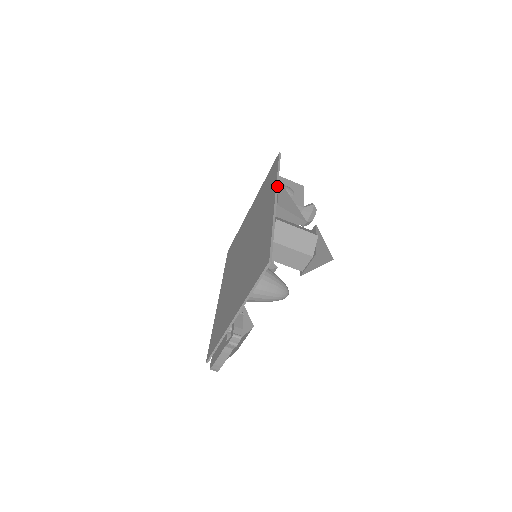
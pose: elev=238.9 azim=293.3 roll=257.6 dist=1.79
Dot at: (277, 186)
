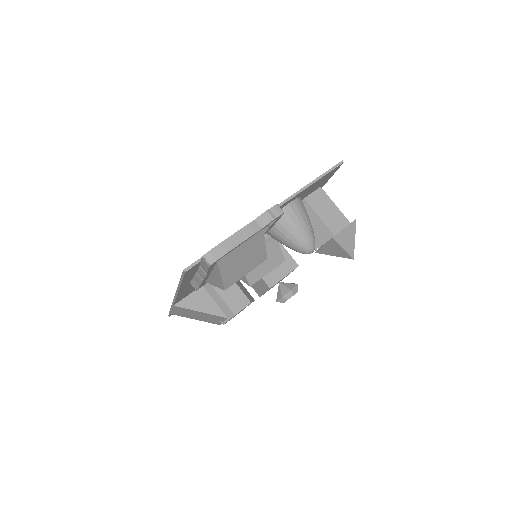
Dot at: occluded
